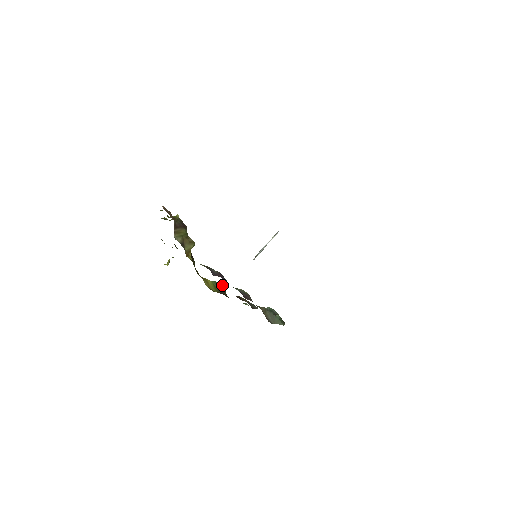
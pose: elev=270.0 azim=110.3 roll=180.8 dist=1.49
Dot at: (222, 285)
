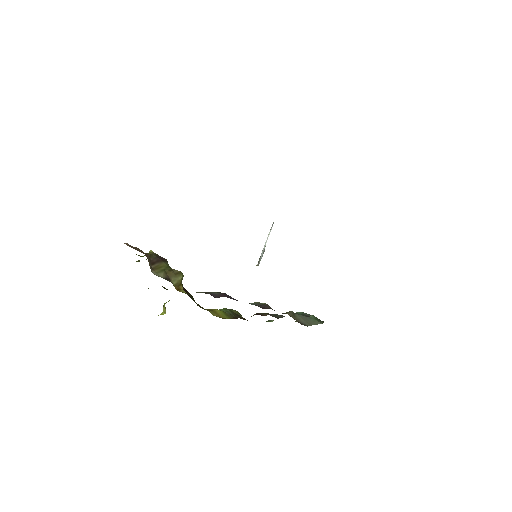
Dot at: (234, 310)
